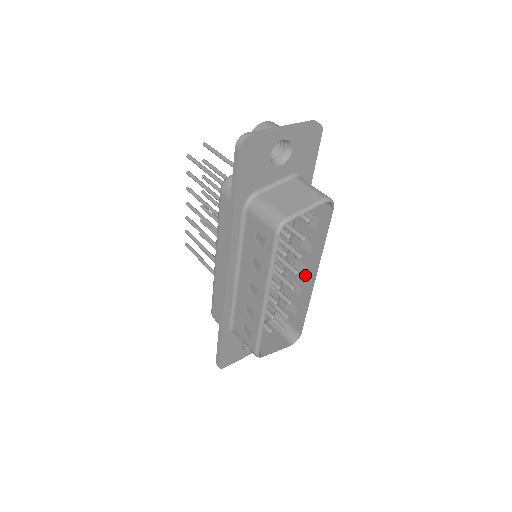
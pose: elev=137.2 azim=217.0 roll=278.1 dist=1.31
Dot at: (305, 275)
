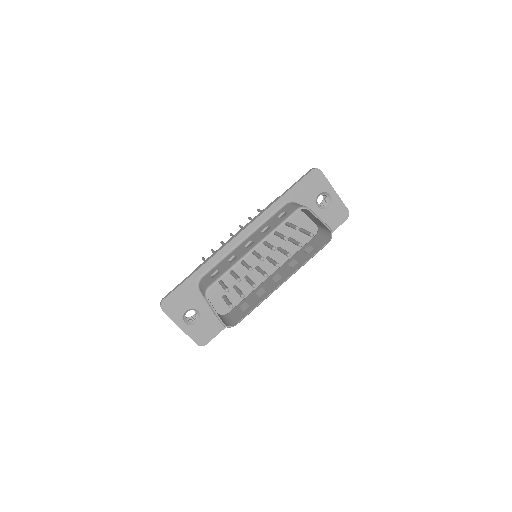
Dot at: (276, 282)
